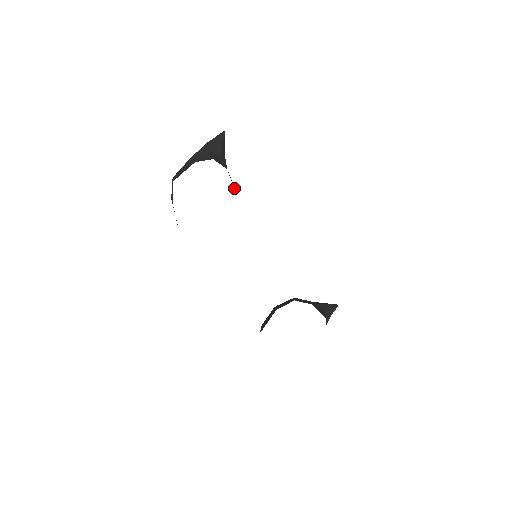
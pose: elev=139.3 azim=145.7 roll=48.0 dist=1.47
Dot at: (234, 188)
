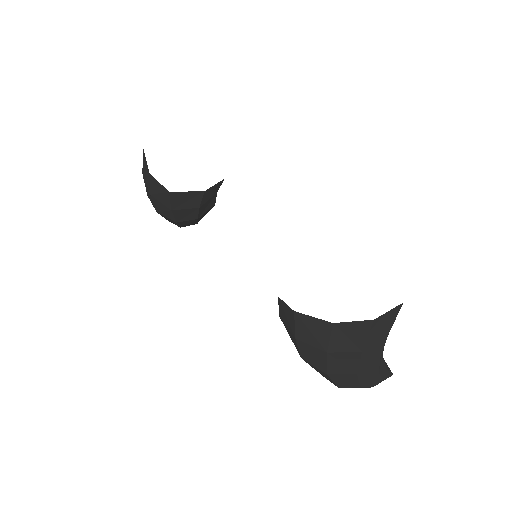
Dot at: occluded
